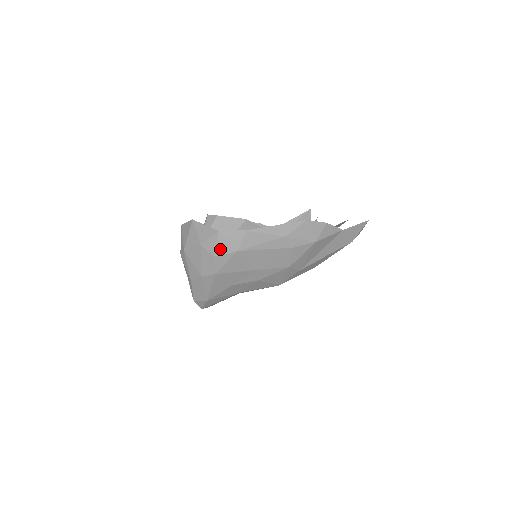
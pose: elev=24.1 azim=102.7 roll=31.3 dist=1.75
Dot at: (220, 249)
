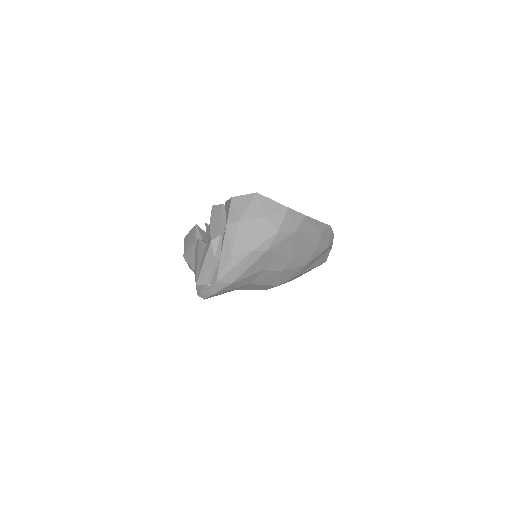
Dot at: (284, 225)
